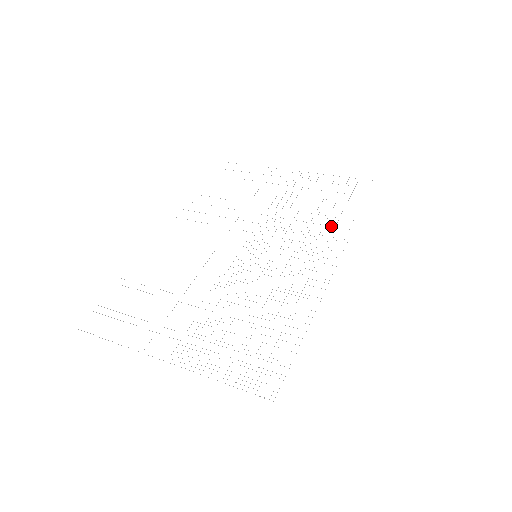
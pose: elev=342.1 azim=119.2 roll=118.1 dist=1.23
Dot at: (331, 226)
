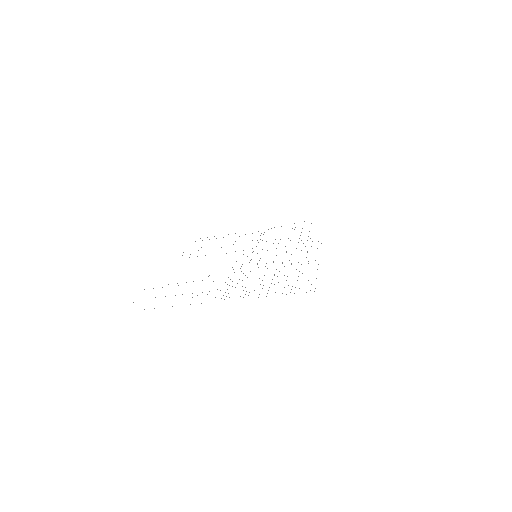
Dot at: occluded
